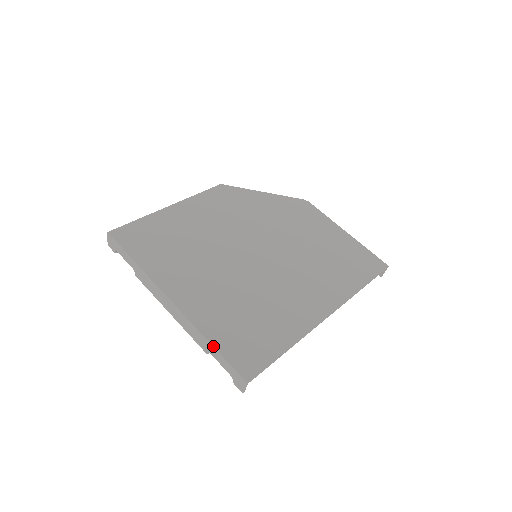
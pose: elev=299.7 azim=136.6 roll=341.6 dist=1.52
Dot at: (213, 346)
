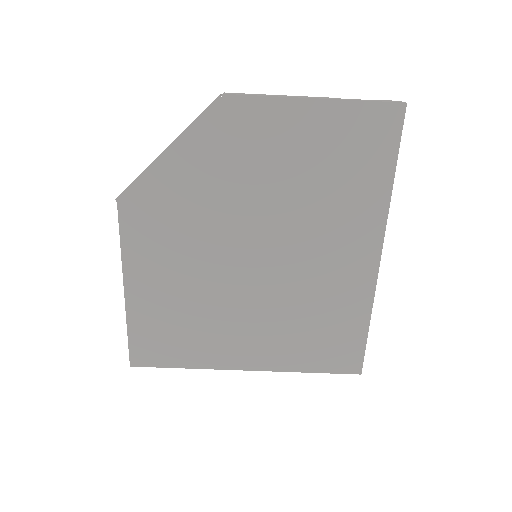
Dot at: occluded
